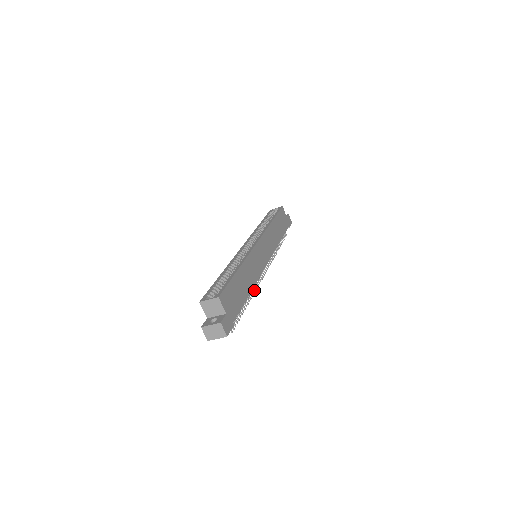
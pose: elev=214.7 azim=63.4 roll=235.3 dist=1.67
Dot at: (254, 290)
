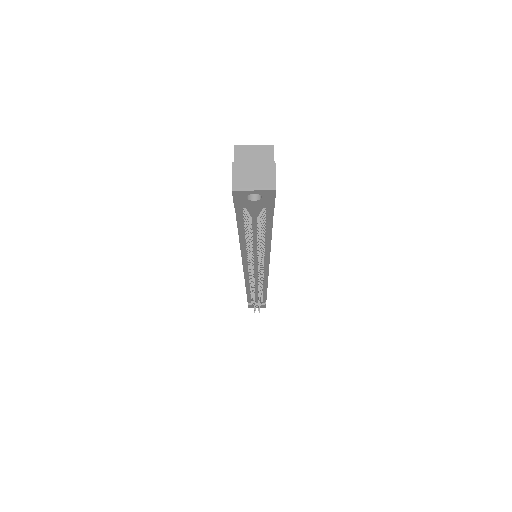
Dot at: occluded
